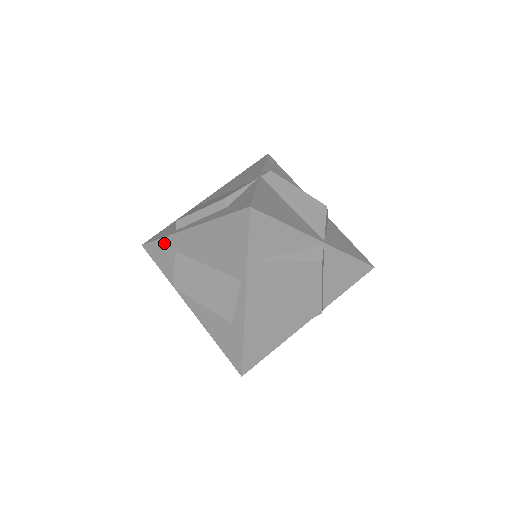
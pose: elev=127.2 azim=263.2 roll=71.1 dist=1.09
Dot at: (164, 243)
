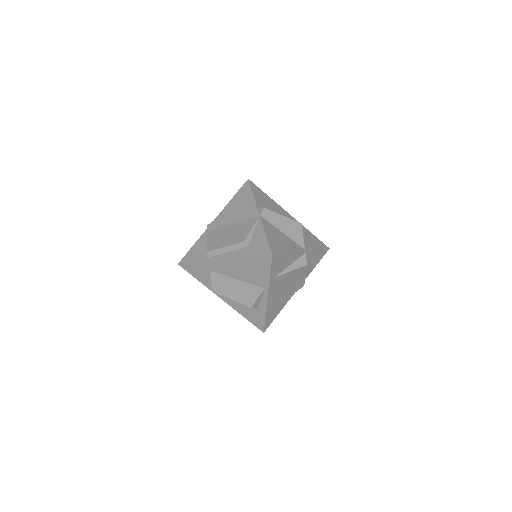
Dot at: (200, 265)
